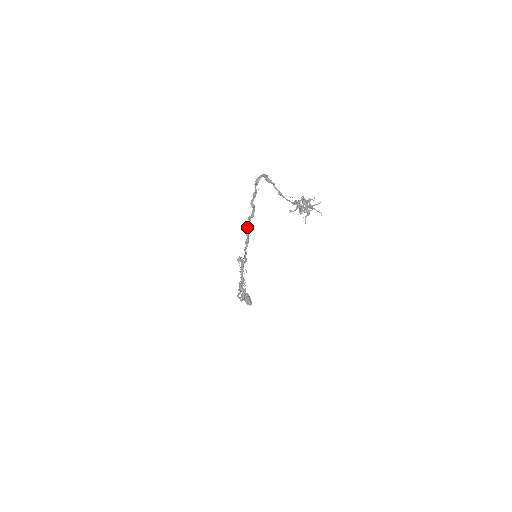
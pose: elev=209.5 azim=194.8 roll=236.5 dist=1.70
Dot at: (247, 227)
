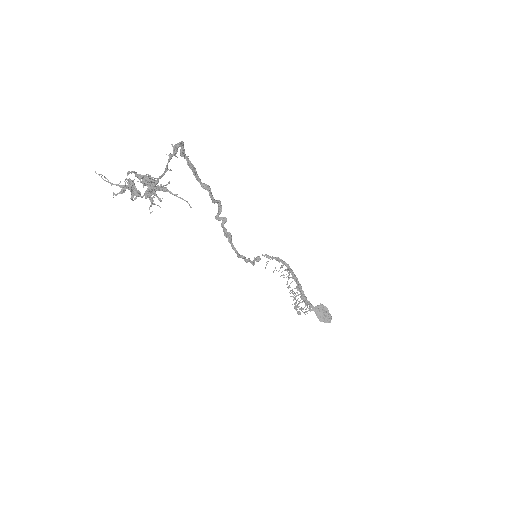
Dot at: (216, 215)
